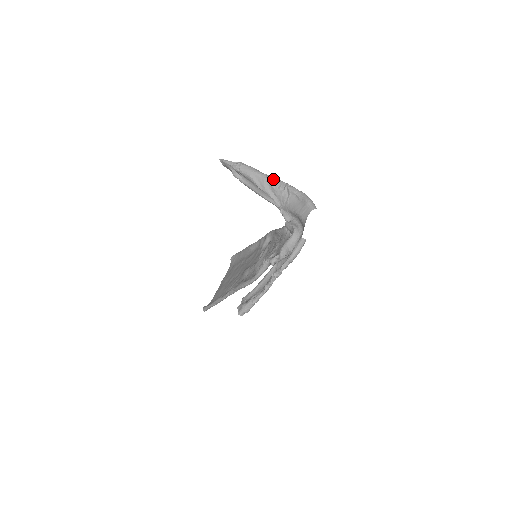
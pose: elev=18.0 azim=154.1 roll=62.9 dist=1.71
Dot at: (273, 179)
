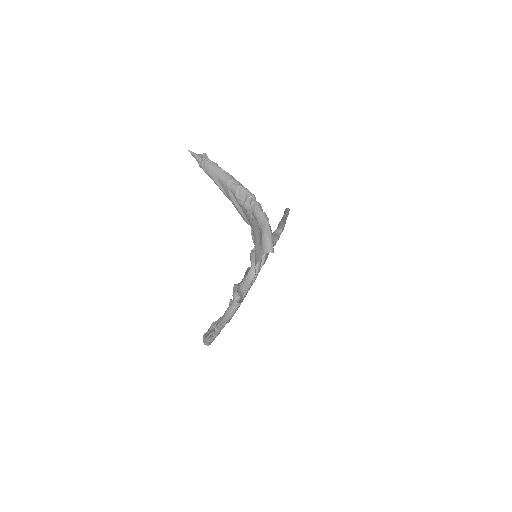
Dot at: (239, 189)
